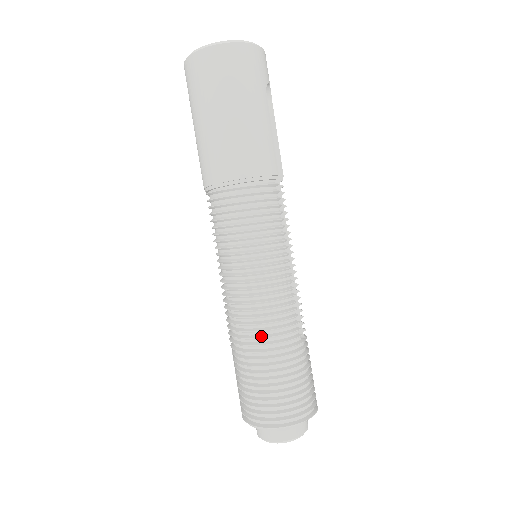
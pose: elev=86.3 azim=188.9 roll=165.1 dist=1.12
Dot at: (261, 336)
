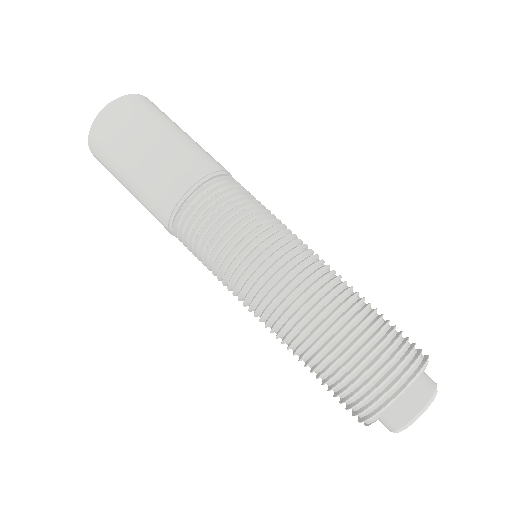
Dot at: (333, 288)
